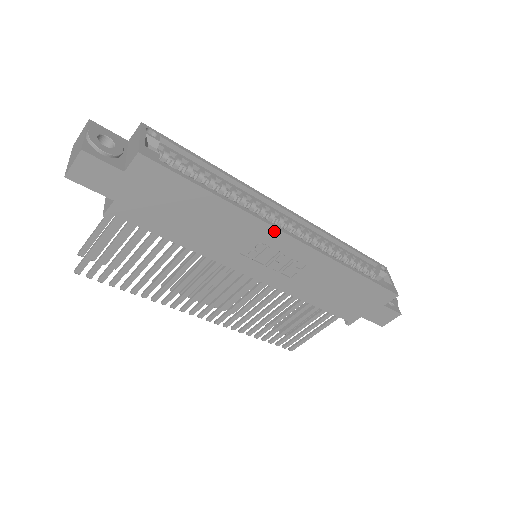
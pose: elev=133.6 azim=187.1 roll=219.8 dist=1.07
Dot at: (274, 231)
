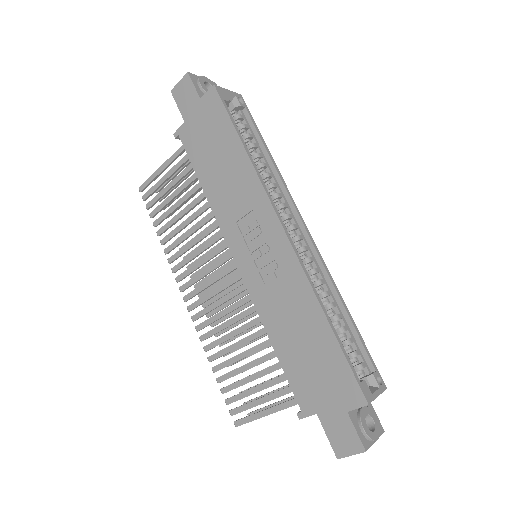
Dot at: (270, 209)
